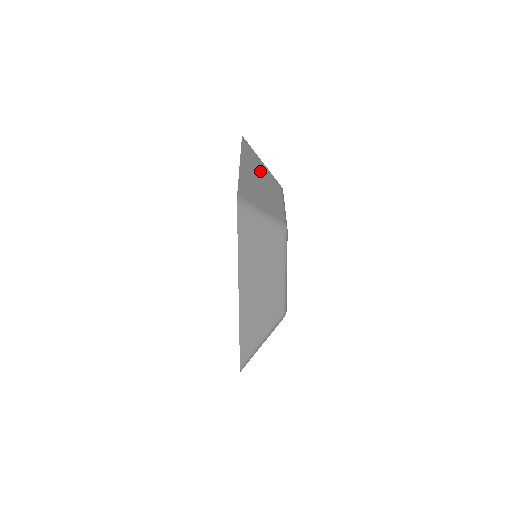
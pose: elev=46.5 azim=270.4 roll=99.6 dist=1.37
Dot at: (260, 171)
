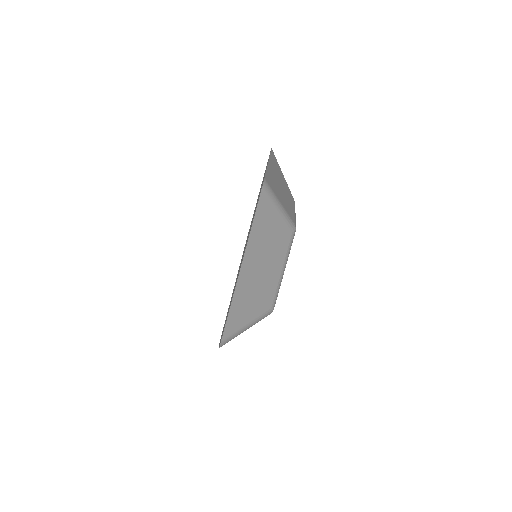
Dot at: occluded
